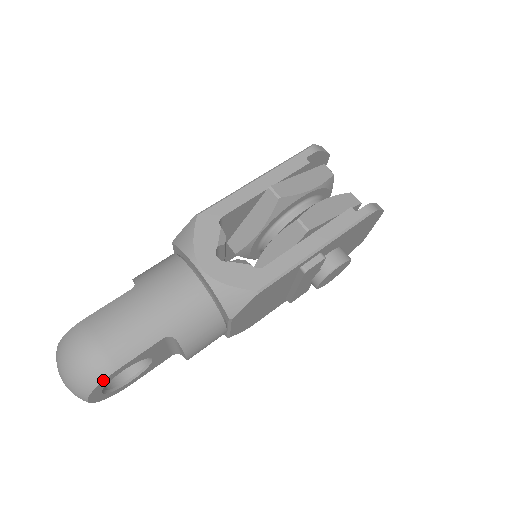
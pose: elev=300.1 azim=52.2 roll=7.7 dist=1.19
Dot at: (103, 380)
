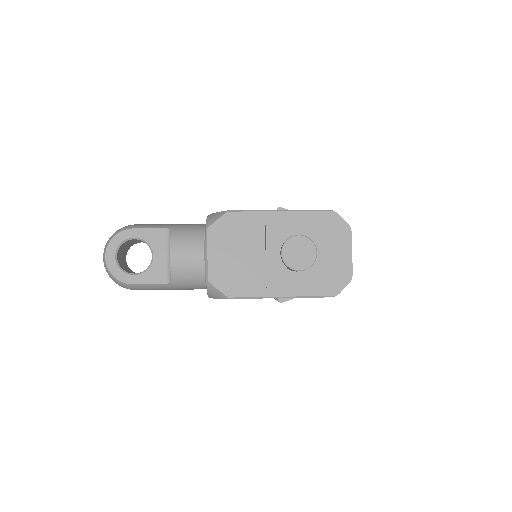
Dot at: (123, 231)
